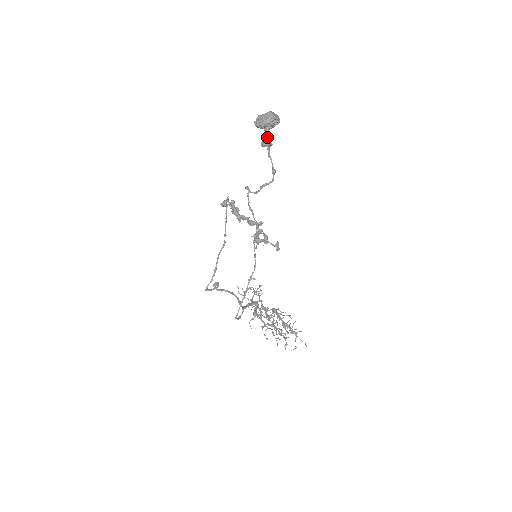
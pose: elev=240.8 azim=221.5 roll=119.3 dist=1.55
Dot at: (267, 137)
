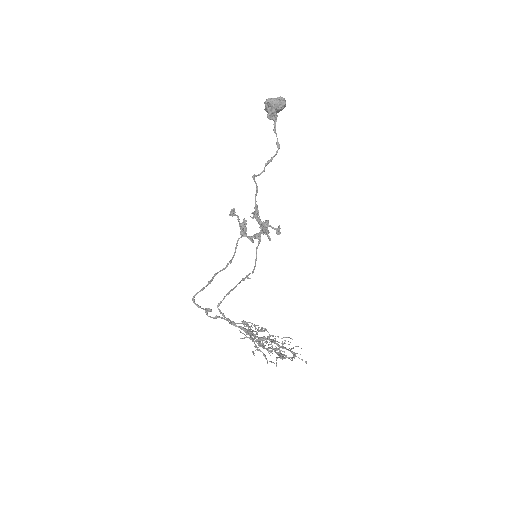
Dot at: (272, 107)
